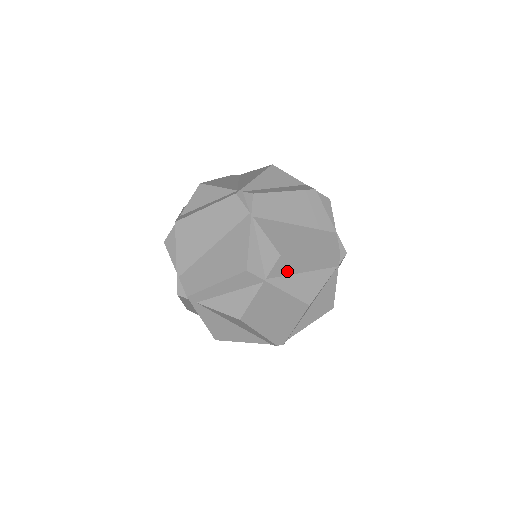
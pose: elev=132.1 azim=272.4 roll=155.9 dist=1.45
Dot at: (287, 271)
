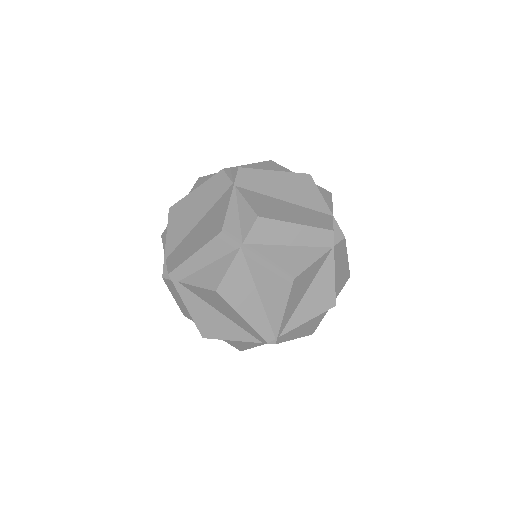
Dot at: (268, 239)
